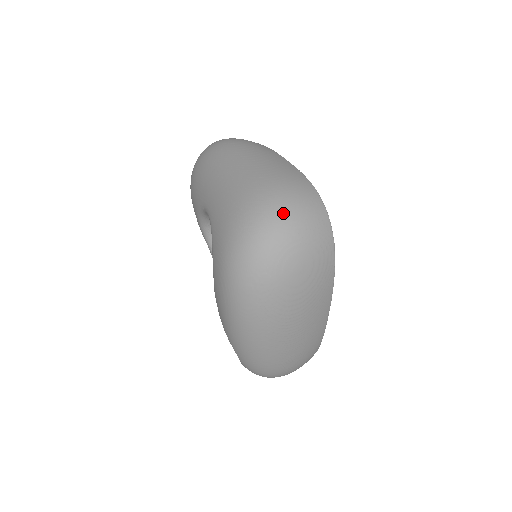
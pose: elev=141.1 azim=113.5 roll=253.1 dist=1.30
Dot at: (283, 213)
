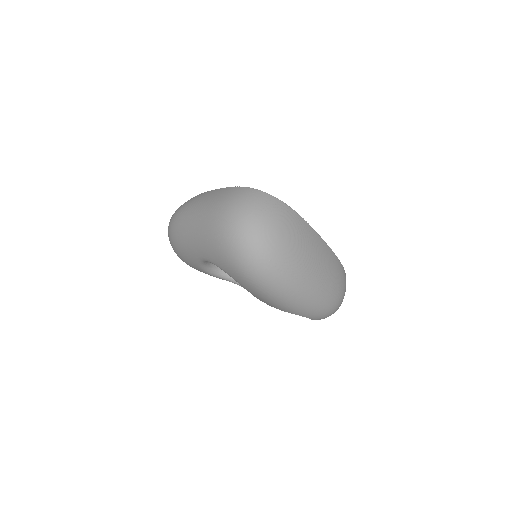
Dot at: (241, 216)
